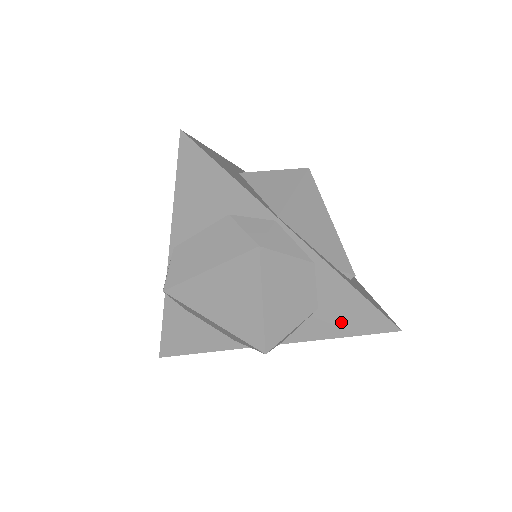
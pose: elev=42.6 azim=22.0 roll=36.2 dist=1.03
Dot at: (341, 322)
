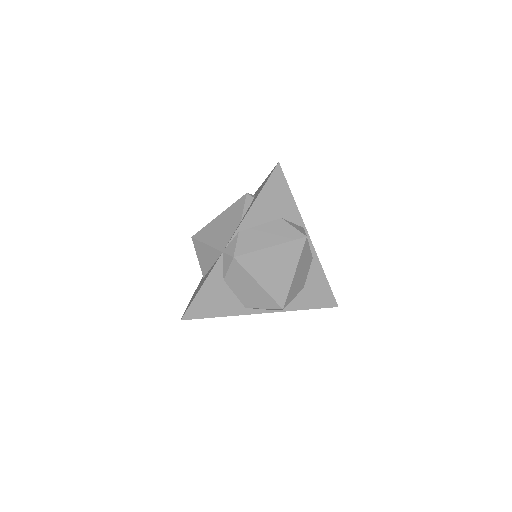
Dot at: (312, 298)
